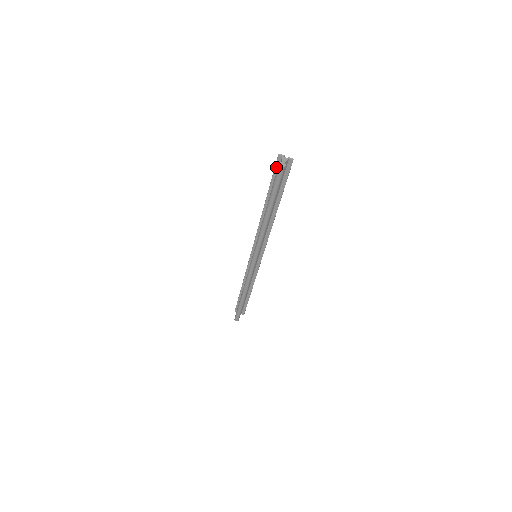
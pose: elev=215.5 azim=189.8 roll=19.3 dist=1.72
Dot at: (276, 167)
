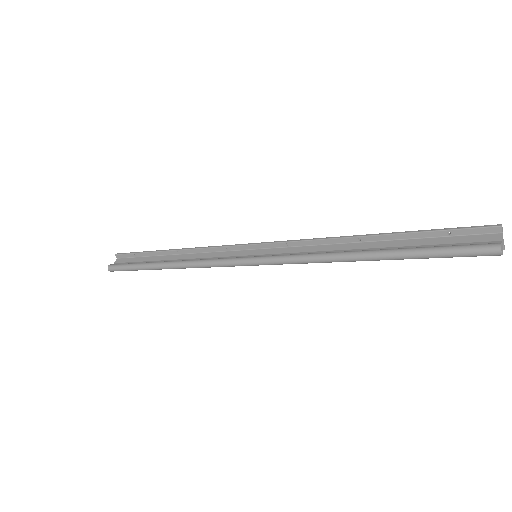
Dot at: (470, 230)
